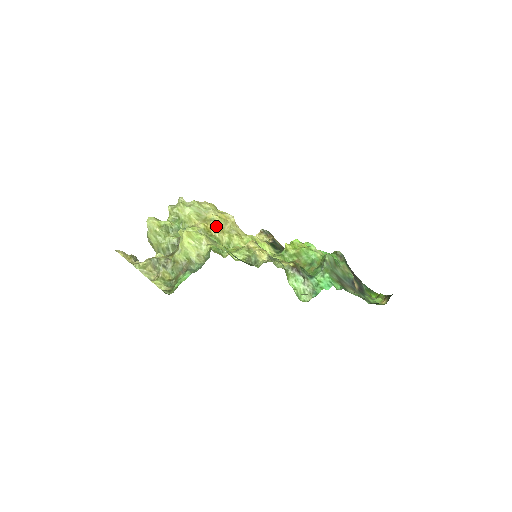
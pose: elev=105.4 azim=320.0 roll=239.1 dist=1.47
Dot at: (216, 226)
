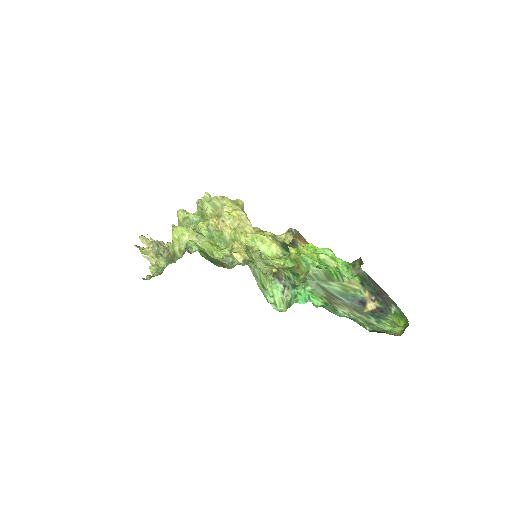
Dot at: (224, 222)
